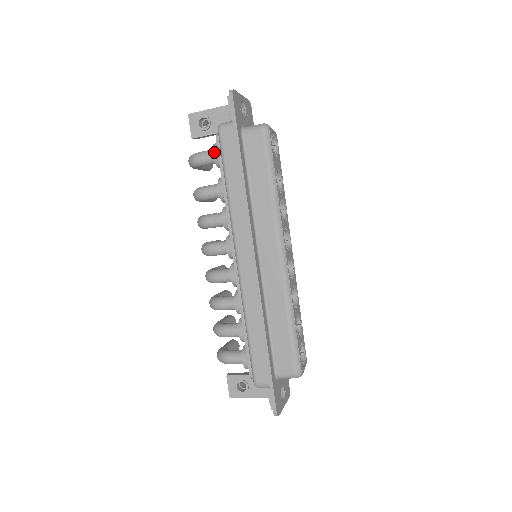
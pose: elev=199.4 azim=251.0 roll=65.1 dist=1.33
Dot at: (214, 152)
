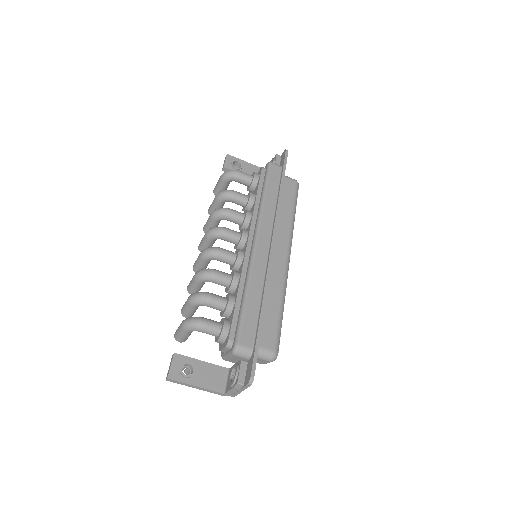
Dot at: (256, 174)
